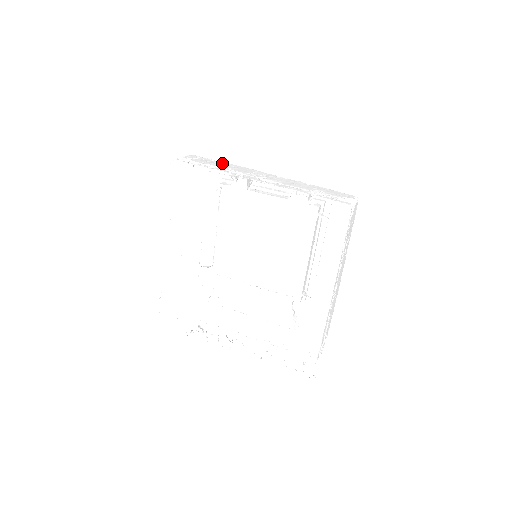
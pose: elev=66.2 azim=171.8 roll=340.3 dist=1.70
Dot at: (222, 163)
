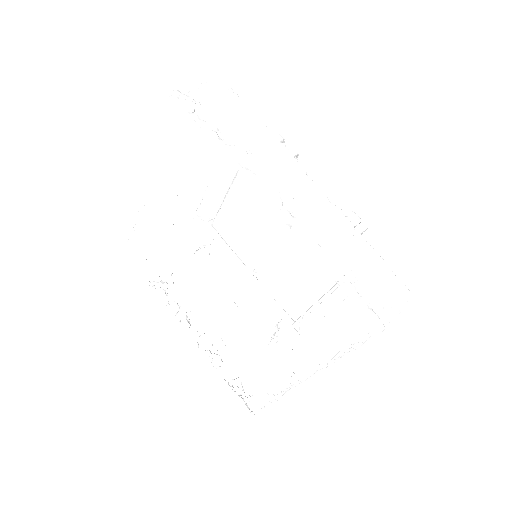
Dot at: (253, 125)
